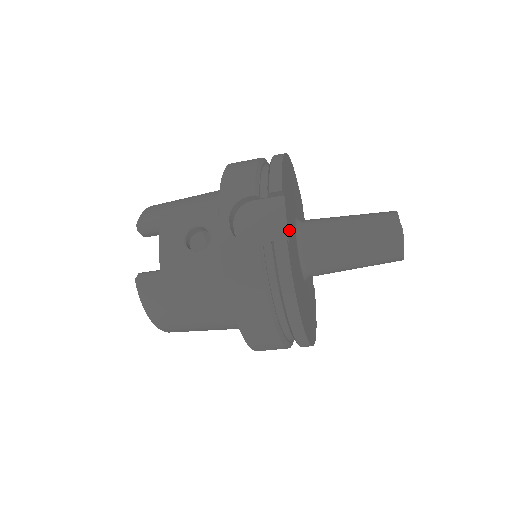
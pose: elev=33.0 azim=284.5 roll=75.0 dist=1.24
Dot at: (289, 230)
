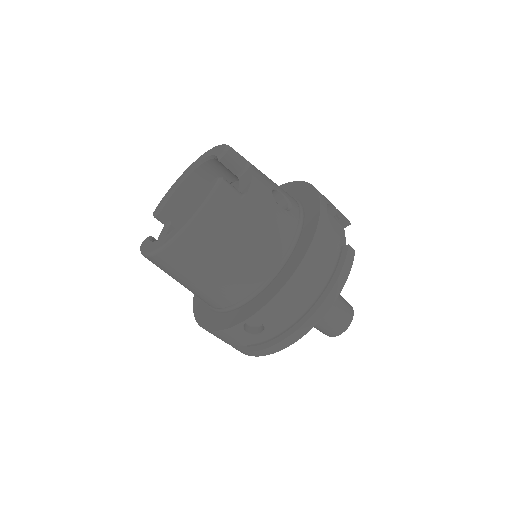
Dot at: occluded
